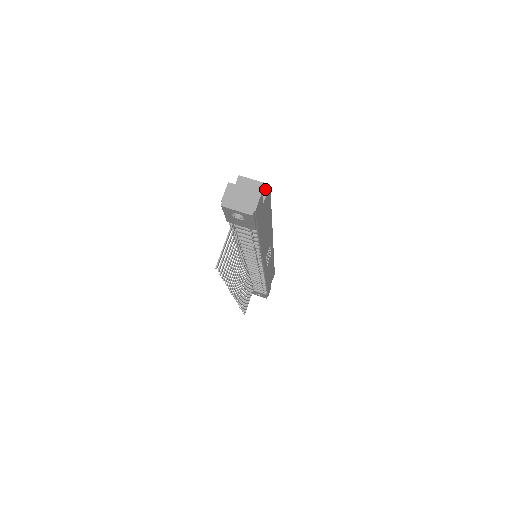
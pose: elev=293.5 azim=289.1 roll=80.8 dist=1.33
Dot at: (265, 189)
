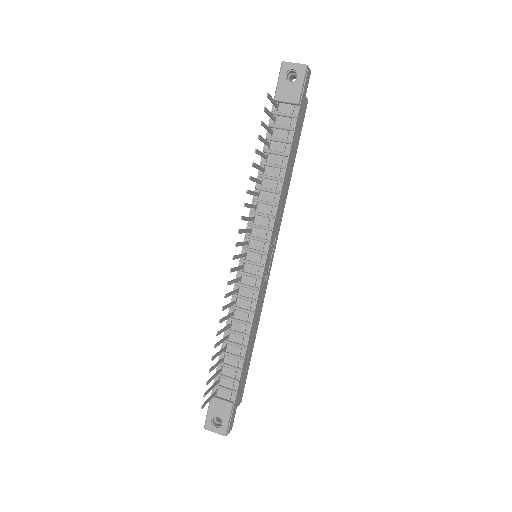
Dot at: occluded
